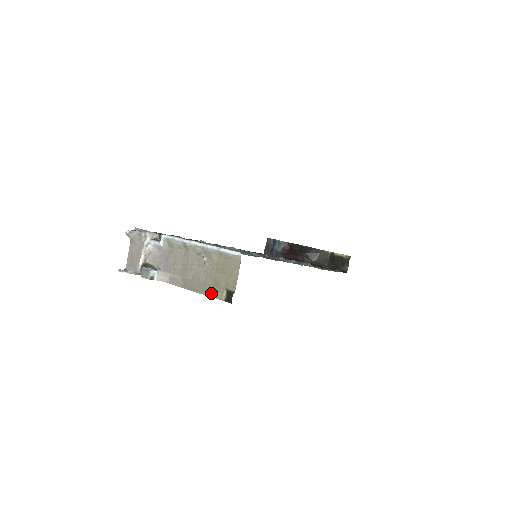
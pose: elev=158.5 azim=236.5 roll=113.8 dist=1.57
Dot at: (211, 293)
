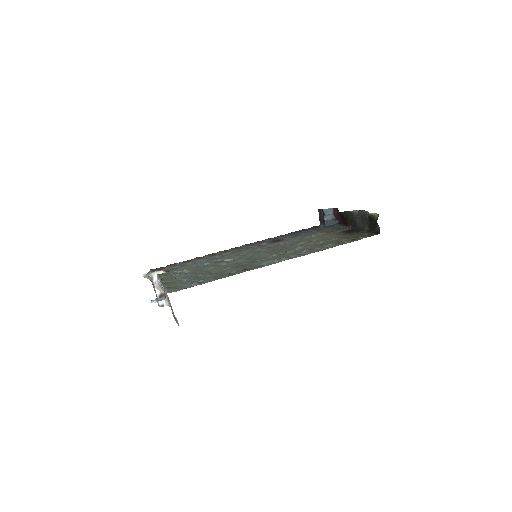
Dot at: (176, 319)
